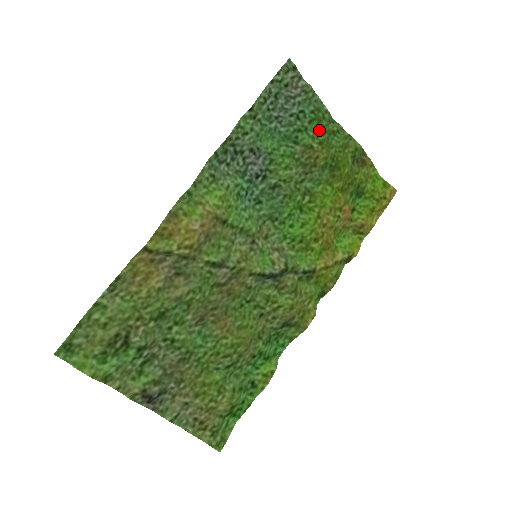
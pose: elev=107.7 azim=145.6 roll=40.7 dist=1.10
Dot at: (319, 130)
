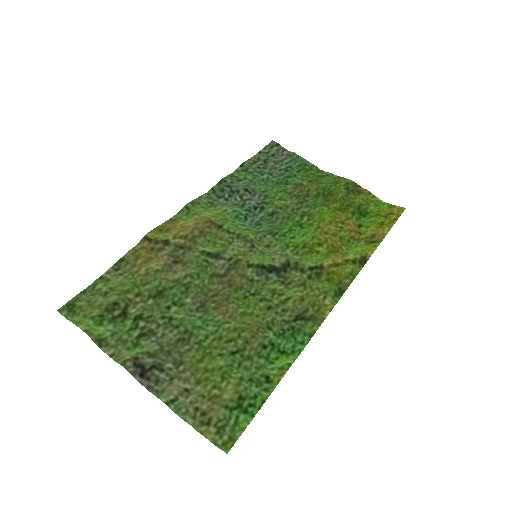
Dot at: (307, 175)
